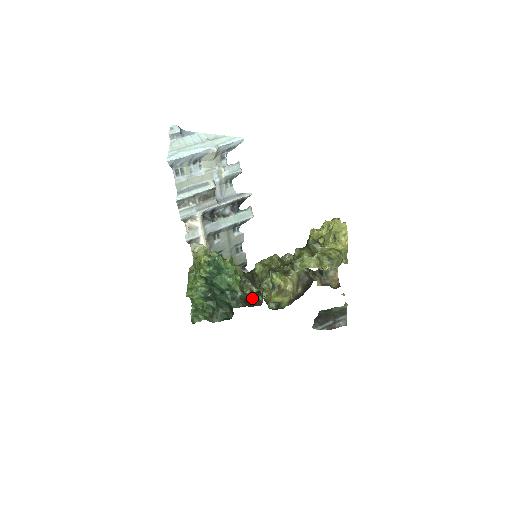
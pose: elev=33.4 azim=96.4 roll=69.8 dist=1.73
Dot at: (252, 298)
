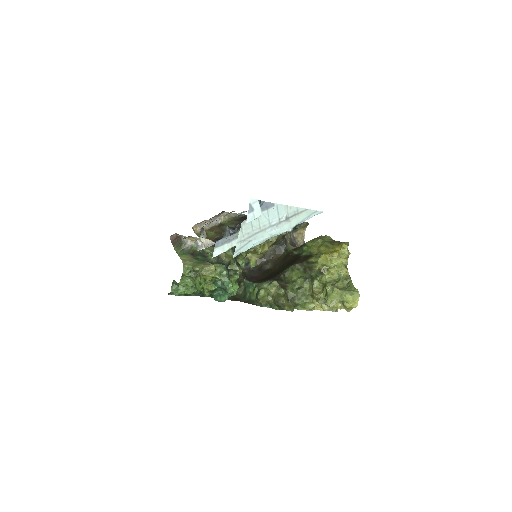
Dot at: occluded
